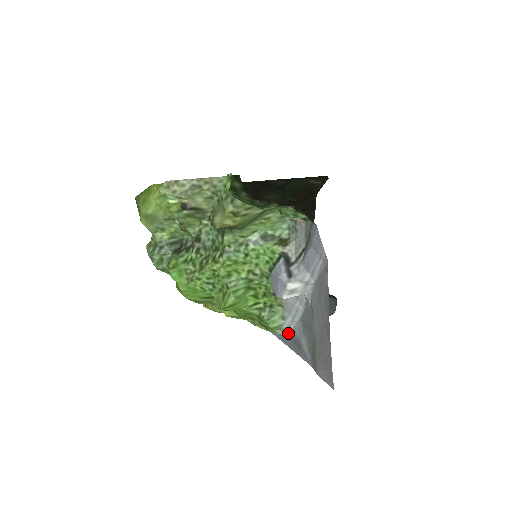
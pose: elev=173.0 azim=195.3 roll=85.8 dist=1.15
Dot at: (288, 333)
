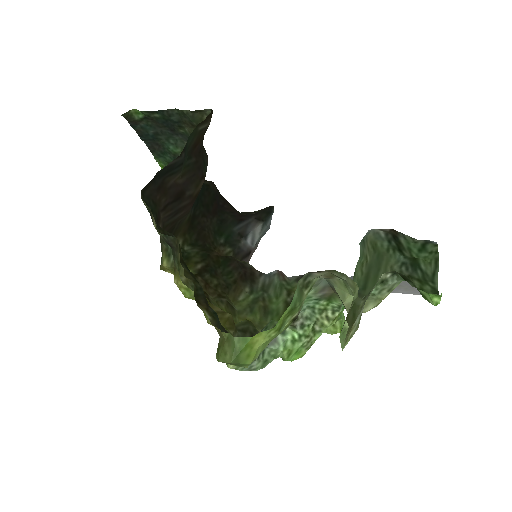
Dot at: occluded
